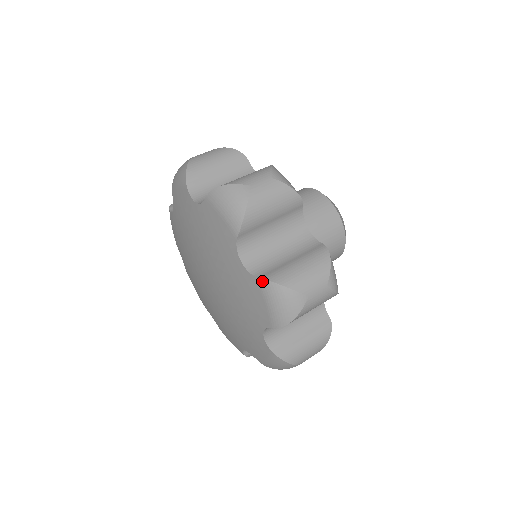
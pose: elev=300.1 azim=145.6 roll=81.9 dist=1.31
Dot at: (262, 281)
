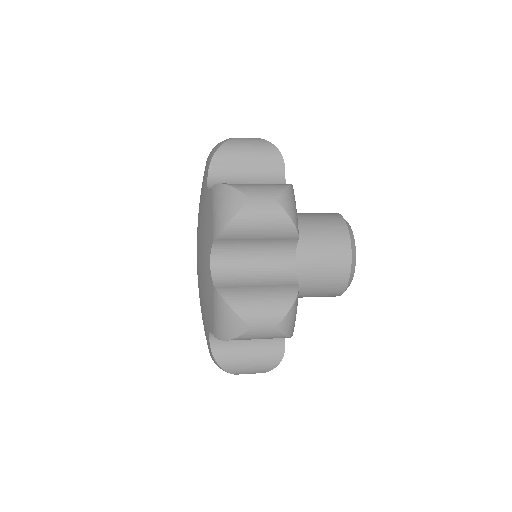
Dot at: (213, 356)
